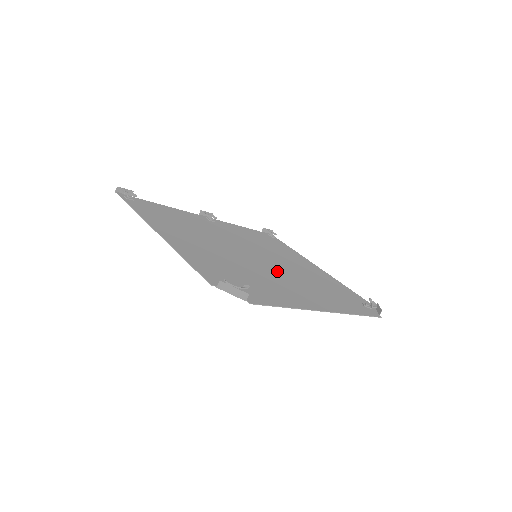
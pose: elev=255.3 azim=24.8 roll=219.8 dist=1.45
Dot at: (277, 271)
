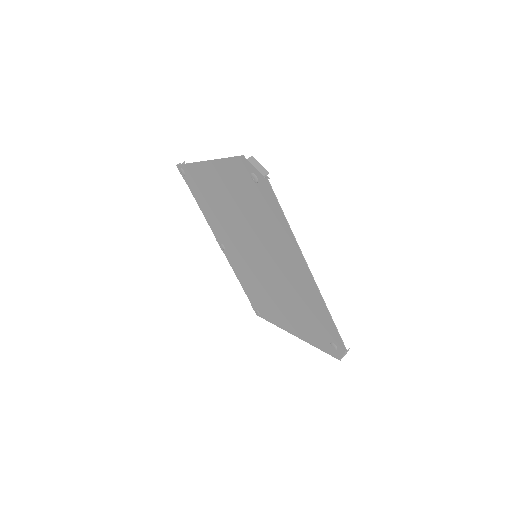
Dot at: (272, 262)
